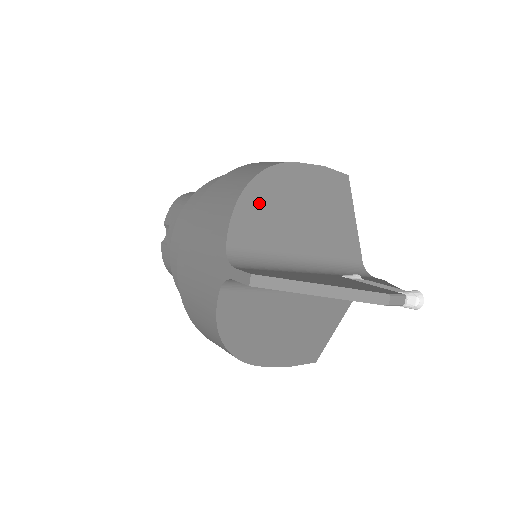
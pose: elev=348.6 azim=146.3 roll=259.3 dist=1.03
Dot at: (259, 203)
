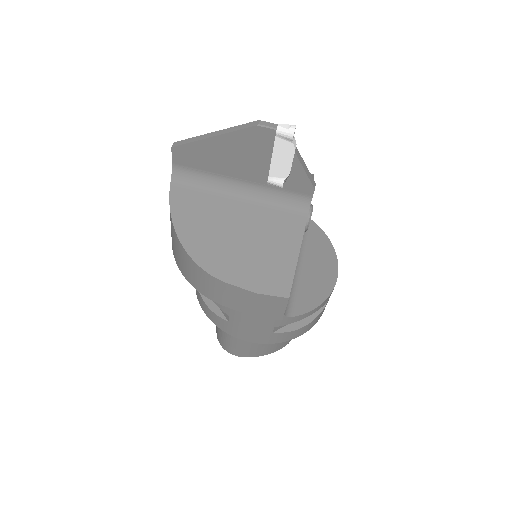
Dot at: occluded
